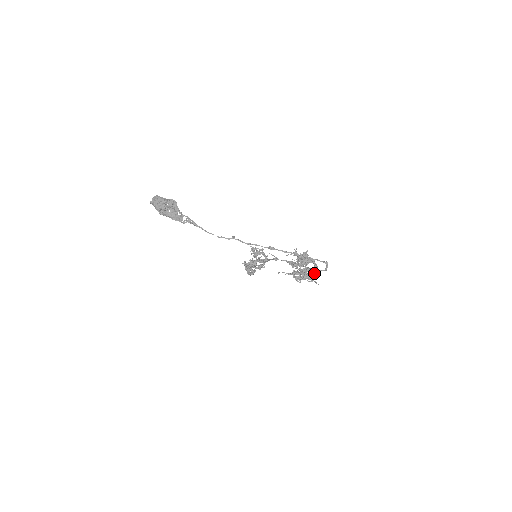
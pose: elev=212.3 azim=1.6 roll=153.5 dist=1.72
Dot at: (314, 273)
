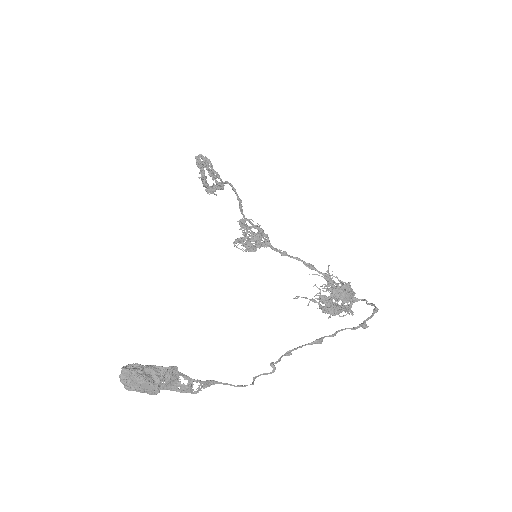
Dot at: (352, 313)
